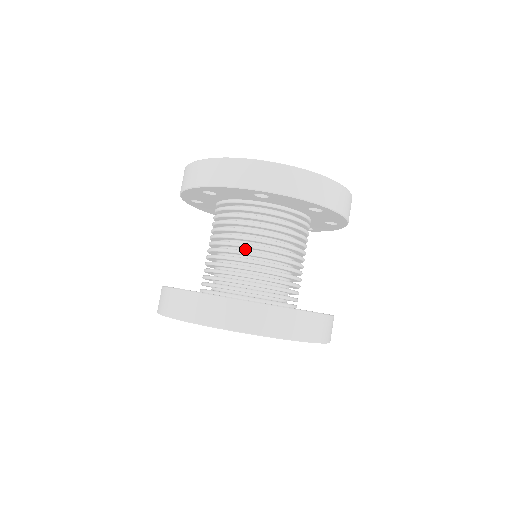
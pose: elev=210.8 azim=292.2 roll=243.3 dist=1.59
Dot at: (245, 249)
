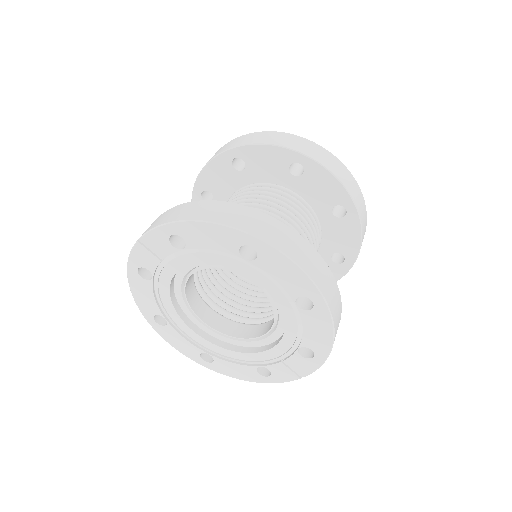
Dot at: occluded
